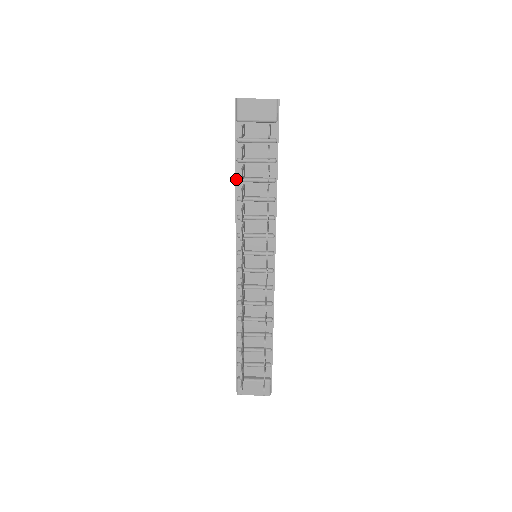
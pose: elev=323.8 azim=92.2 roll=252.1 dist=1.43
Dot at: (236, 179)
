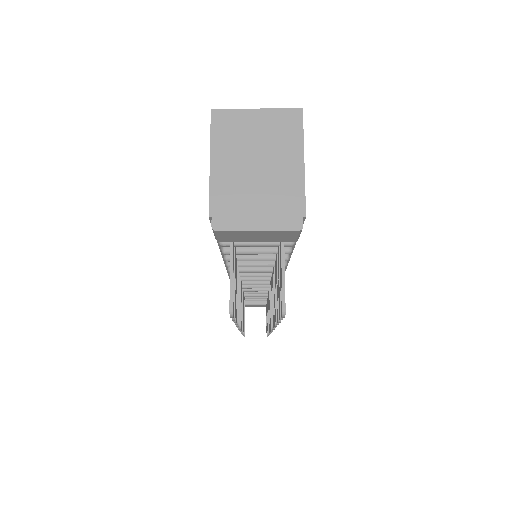
Dot at: (223, 255)
